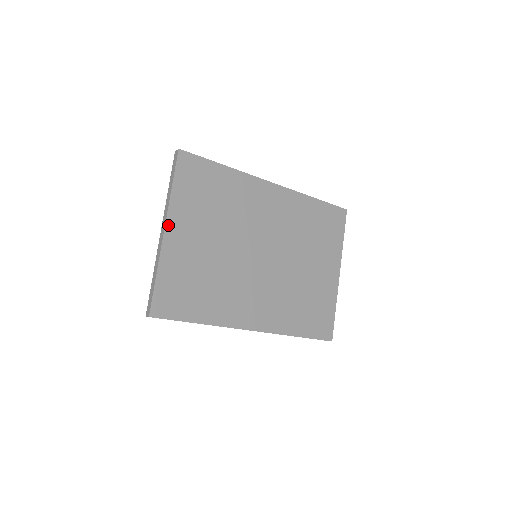
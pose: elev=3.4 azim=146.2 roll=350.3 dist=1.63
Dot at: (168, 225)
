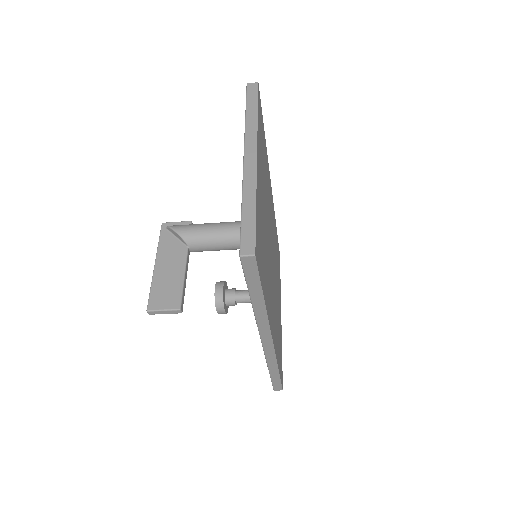
Dot at: (257, 152)
